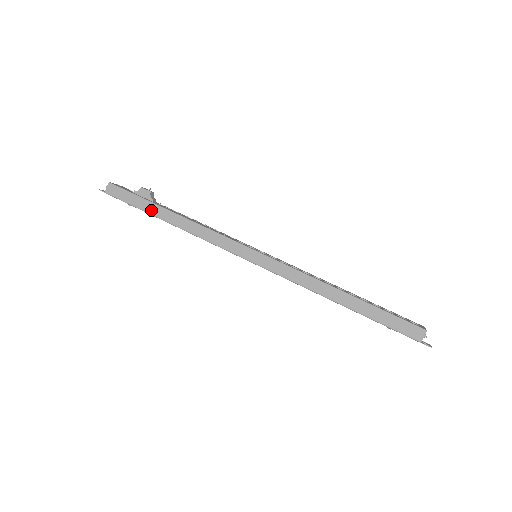
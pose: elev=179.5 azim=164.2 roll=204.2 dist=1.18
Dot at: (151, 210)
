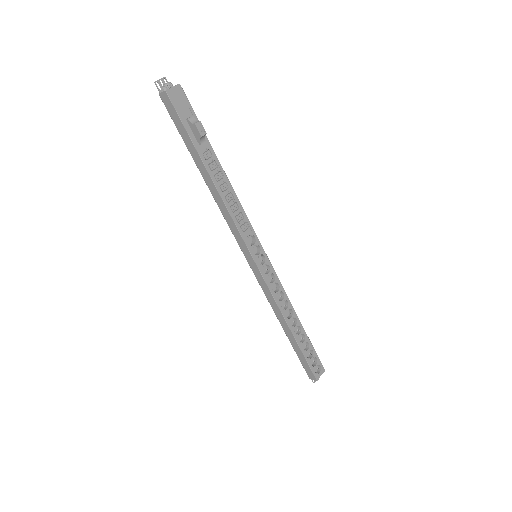
Dot at: (193, 154)
